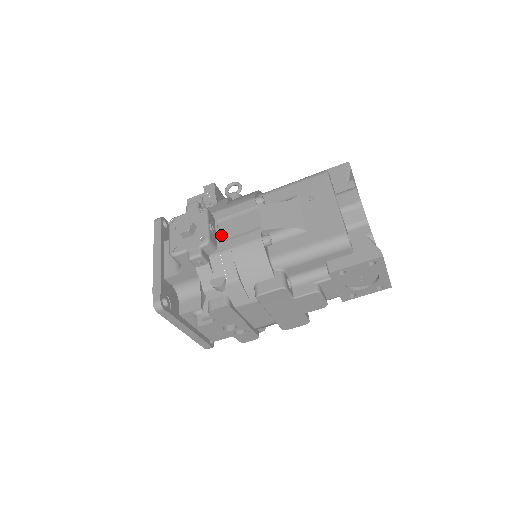
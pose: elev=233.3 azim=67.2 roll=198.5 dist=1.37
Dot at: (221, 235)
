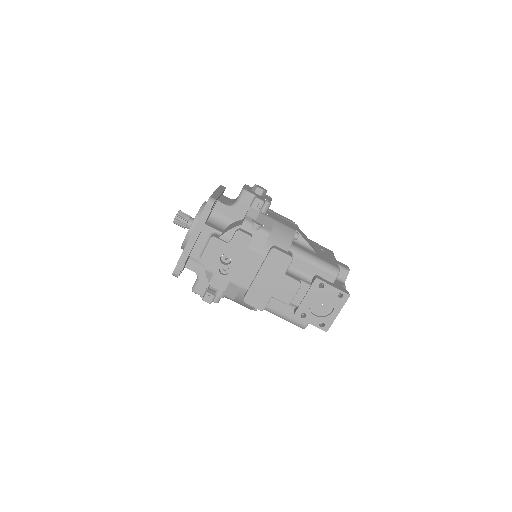
Dot at: (270, 214)
